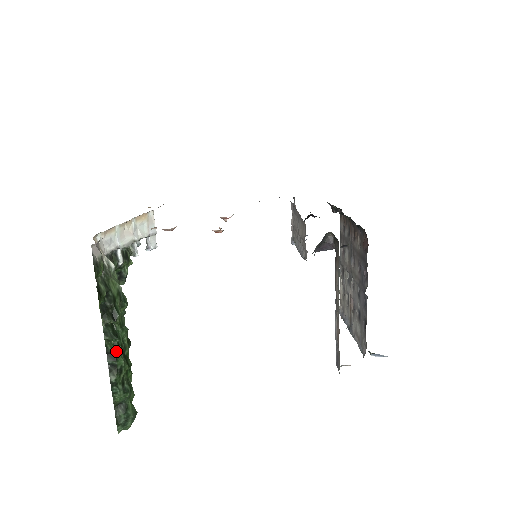
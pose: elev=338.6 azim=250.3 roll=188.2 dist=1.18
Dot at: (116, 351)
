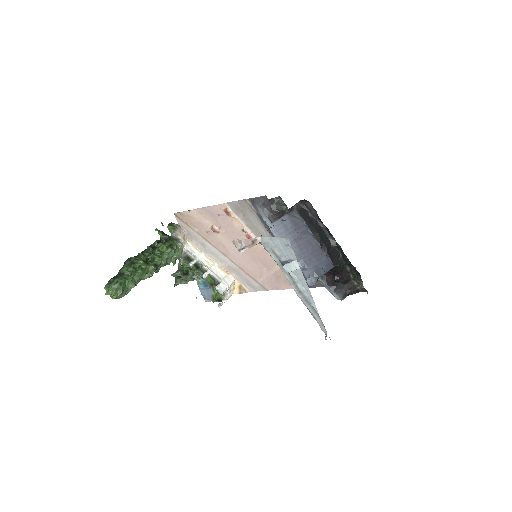
Dot at: (146, 254)
